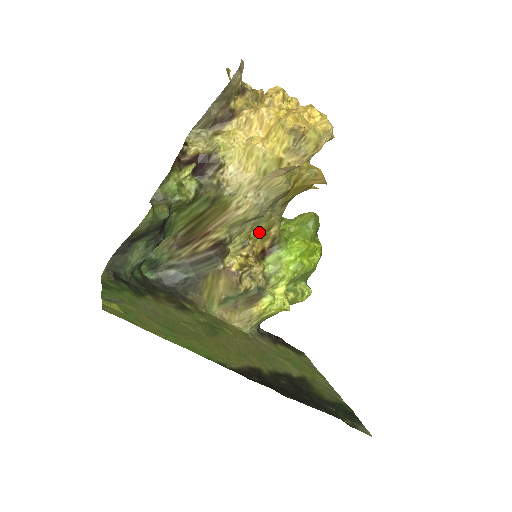
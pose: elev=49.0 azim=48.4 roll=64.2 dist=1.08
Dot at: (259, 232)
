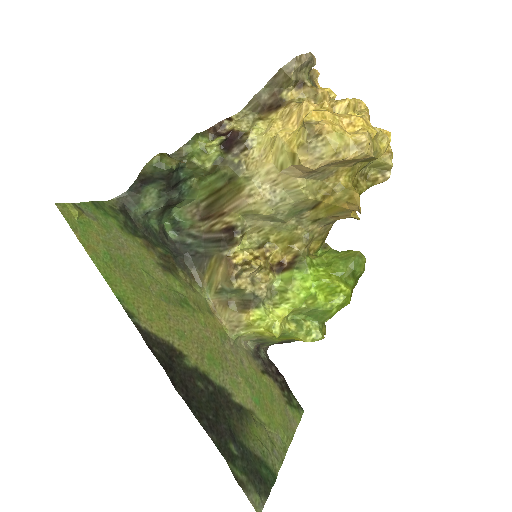
Dot at: (280, 240)
